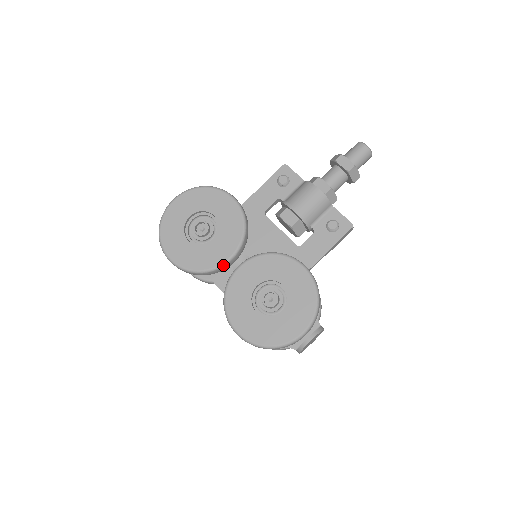
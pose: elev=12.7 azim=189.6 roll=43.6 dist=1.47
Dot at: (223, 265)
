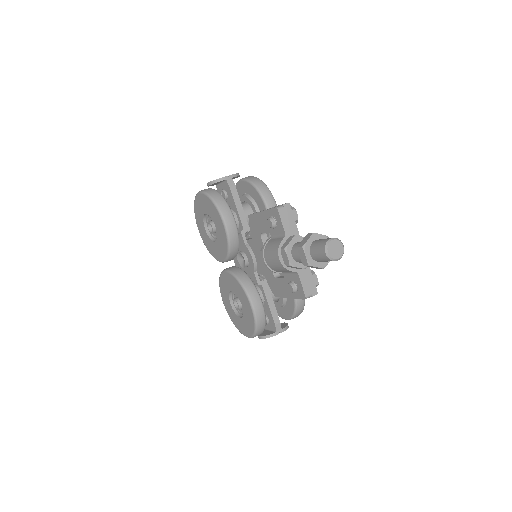
Dot at: (219, 261)
